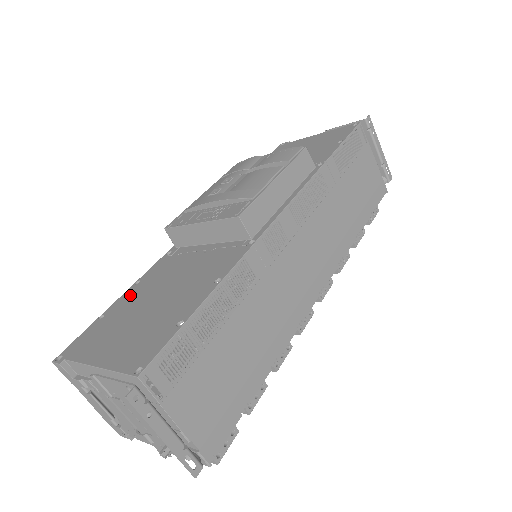
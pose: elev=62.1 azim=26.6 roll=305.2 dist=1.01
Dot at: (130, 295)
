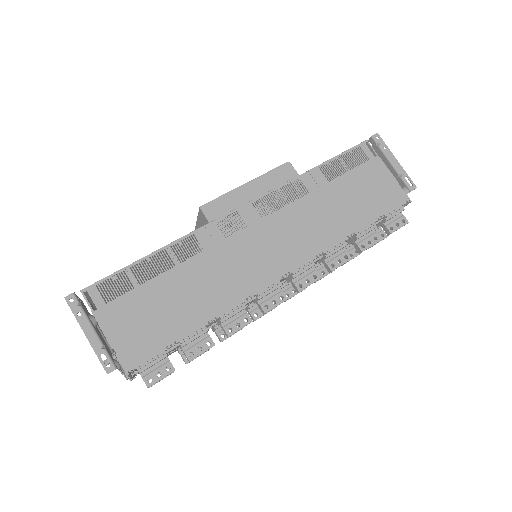
Dot at: occluded
